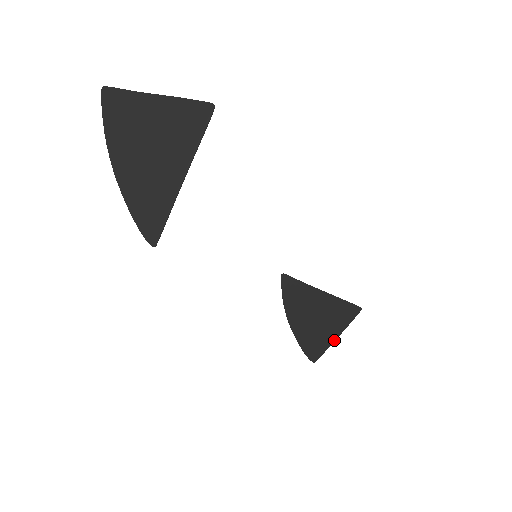
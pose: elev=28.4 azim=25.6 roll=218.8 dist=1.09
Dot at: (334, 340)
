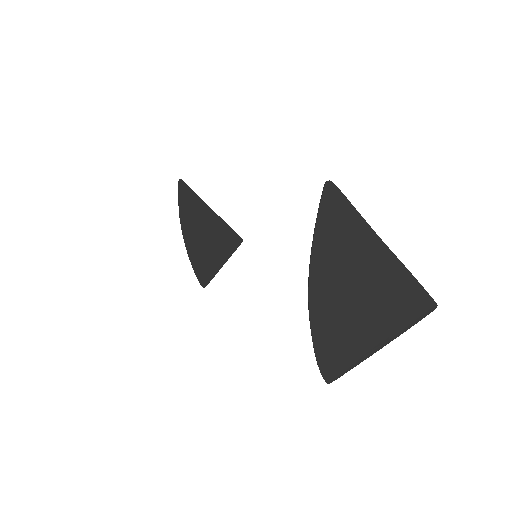
Dot at: occluded
